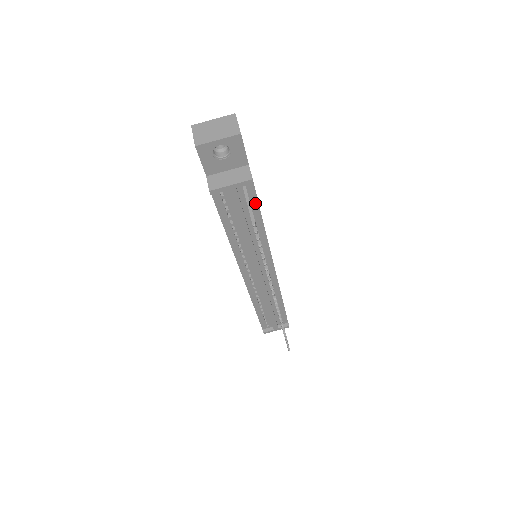
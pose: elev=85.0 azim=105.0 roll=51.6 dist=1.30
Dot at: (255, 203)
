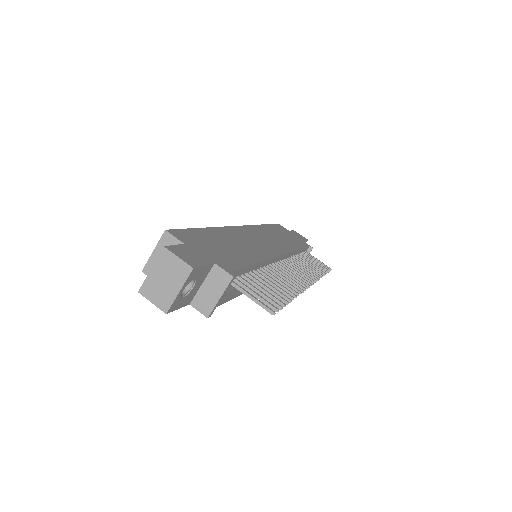
Dot at: (242, 270)
